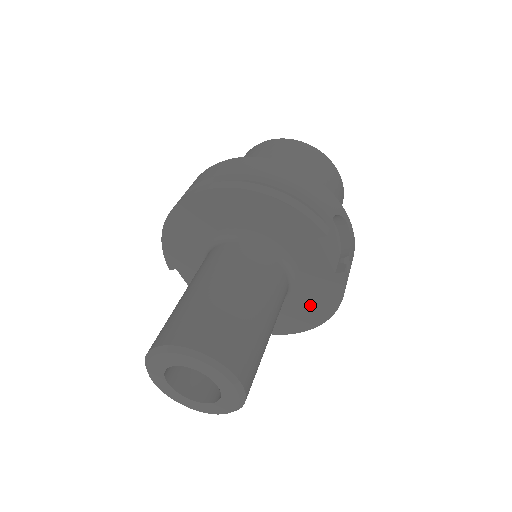
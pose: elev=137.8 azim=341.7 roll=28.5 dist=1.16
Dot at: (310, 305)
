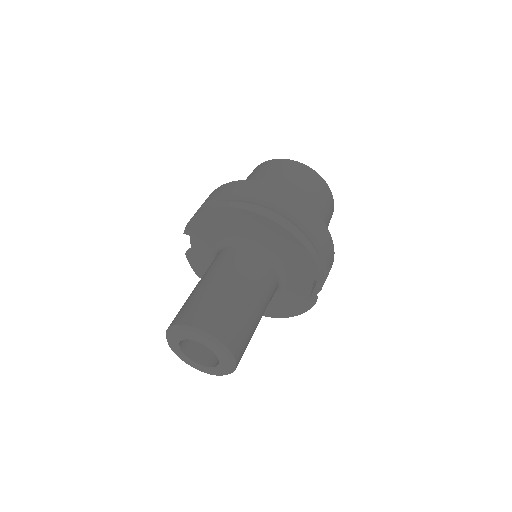
Dot at: (276, 305)
